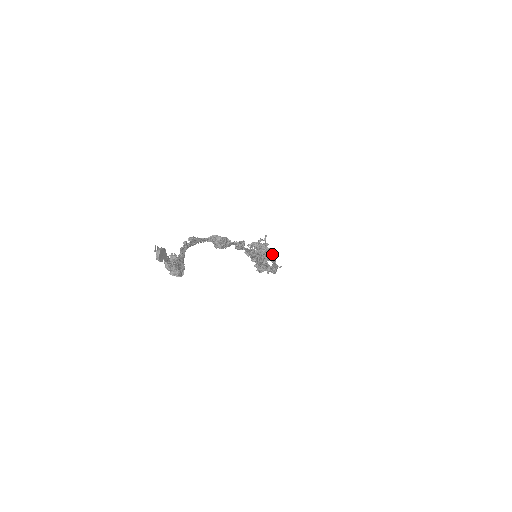
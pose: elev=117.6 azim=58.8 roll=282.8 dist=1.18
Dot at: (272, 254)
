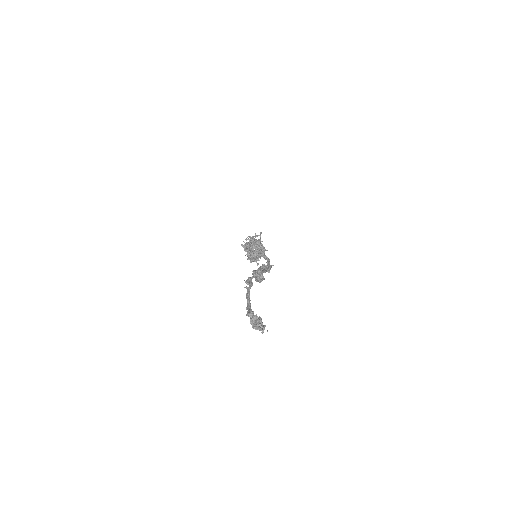
Dot at: occluded
